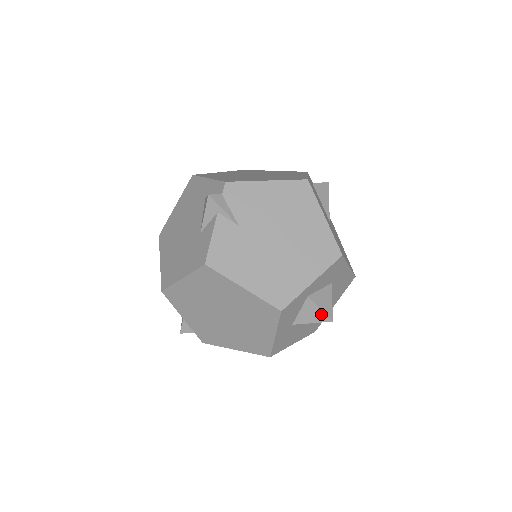
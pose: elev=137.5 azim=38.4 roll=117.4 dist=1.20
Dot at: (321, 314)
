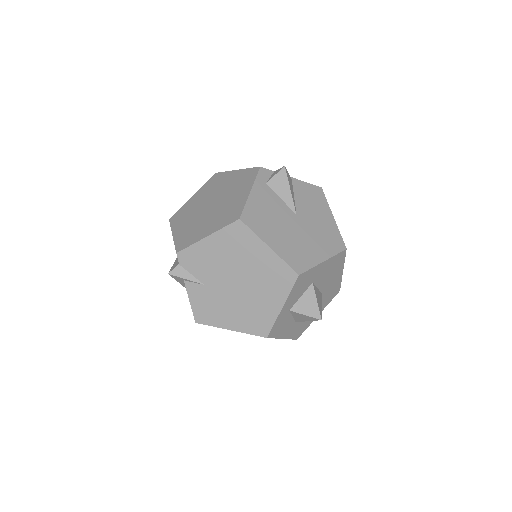
Dot at: (309, 317)
